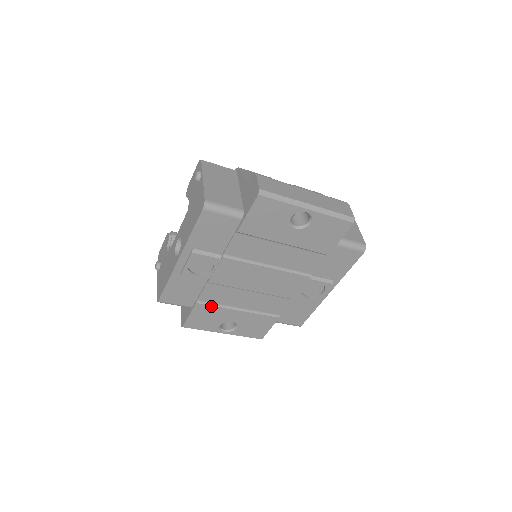
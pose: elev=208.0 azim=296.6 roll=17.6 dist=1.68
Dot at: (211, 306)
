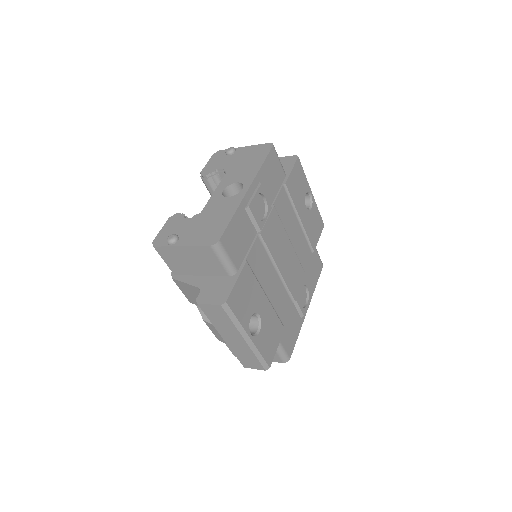
Dot at: (253, 275)
